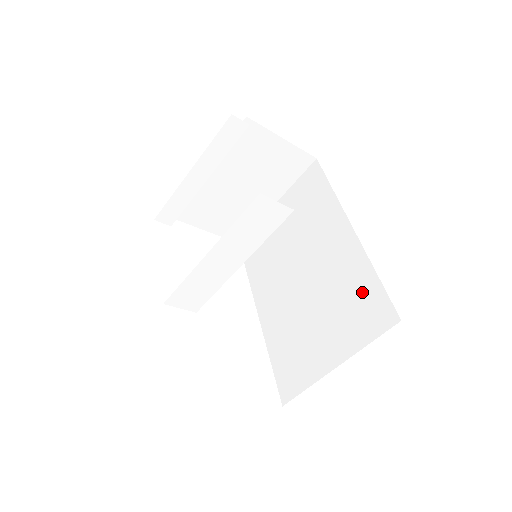
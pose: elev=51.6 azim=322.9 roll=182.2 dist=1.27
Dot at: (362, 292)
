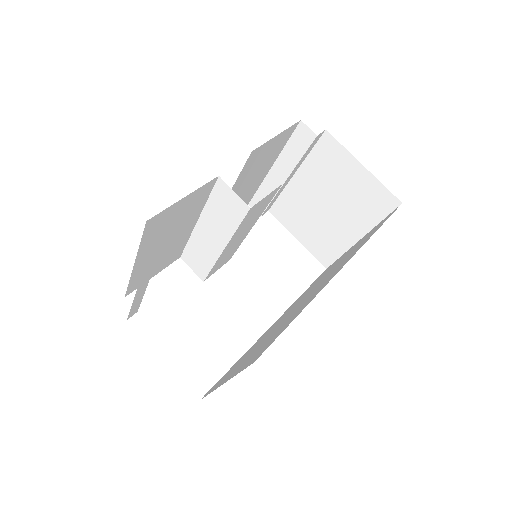
Dot at: (281, 329)
